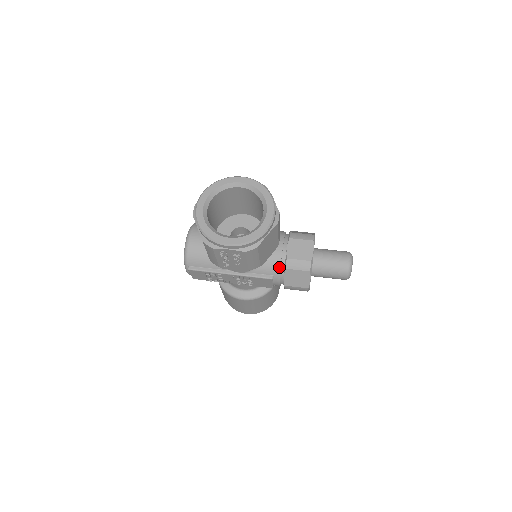
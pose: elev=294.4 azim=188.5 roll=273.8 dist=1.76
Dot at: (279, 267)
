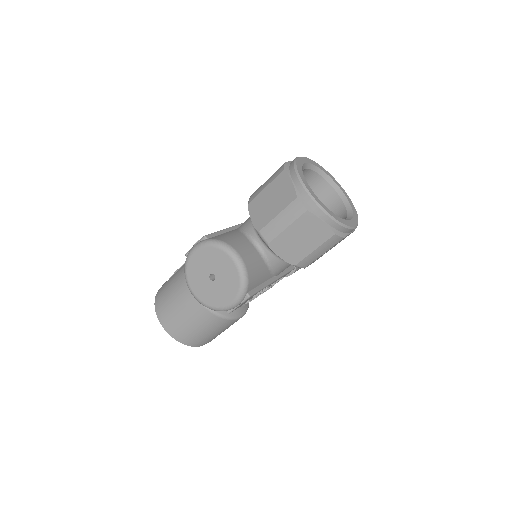
Dot at: occluded
